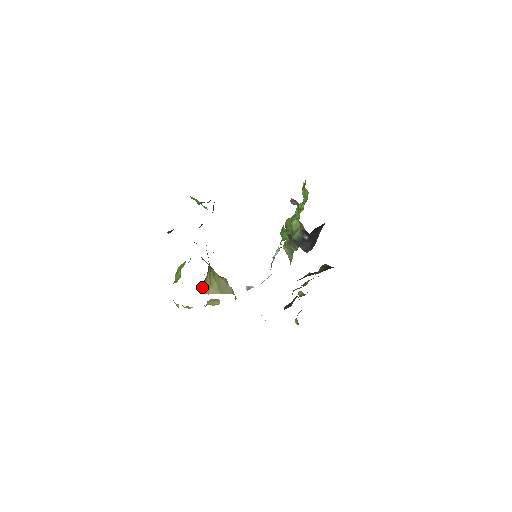
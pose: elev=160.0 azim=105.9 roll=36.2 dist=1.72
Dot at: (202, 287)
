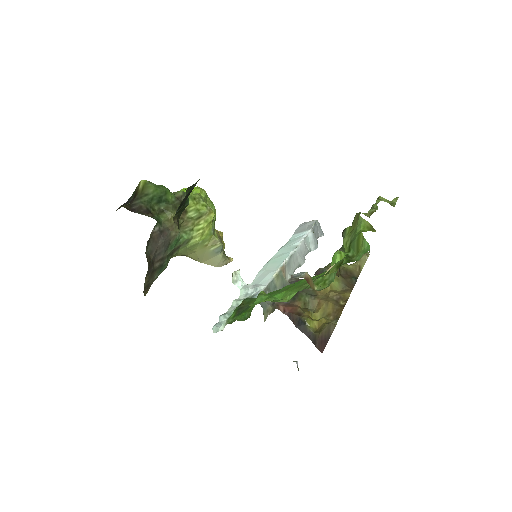
Dot at: occluded
